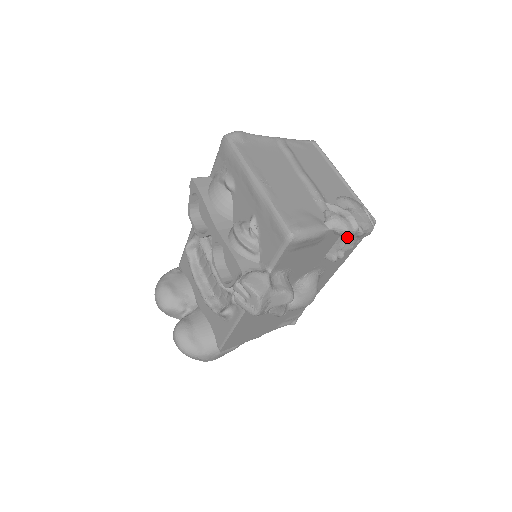
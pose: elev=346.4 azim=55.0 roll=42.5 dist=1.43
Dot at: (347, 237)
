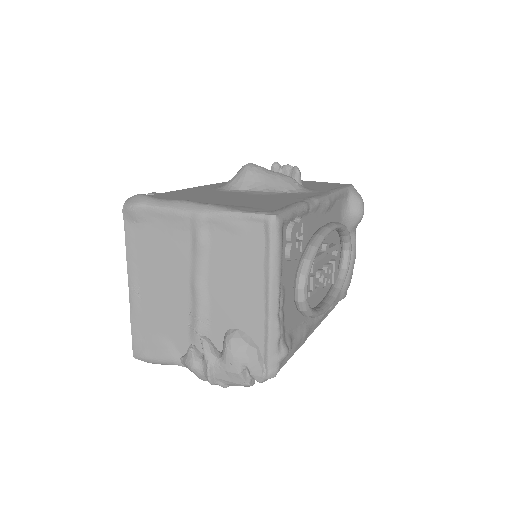
Dot at: occluded
